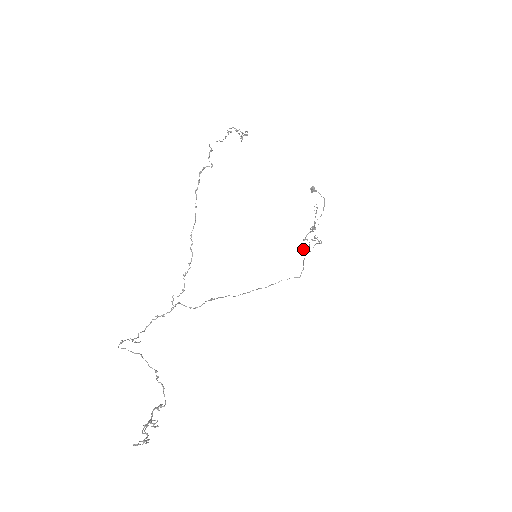
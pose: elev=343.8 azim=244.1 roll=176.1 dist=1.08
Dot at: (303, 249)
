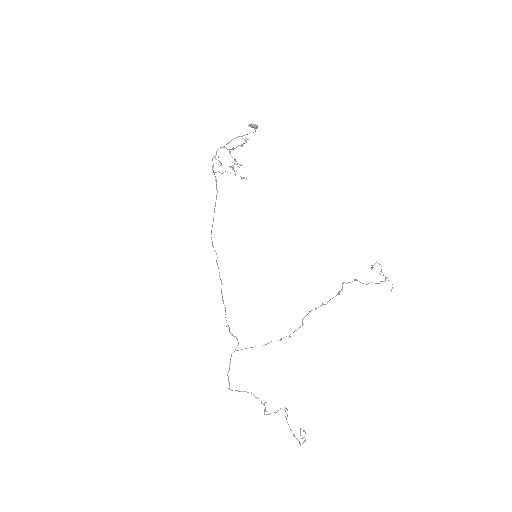
Dot at: occluded
